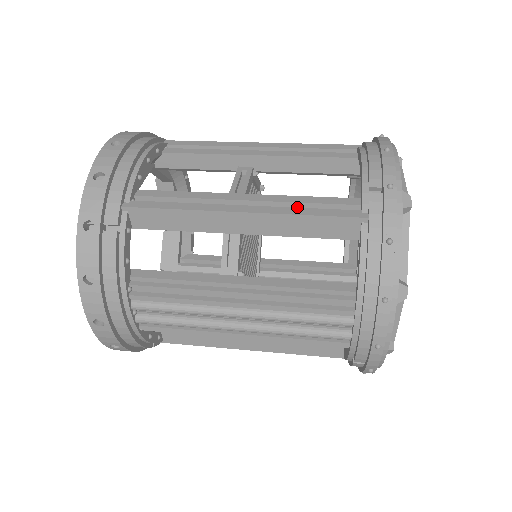
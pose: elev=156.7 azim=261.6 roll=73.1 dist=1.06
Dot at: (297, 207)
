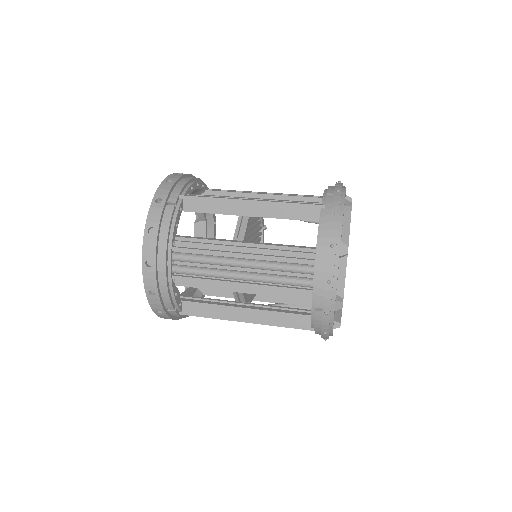
Dot at: occluded
